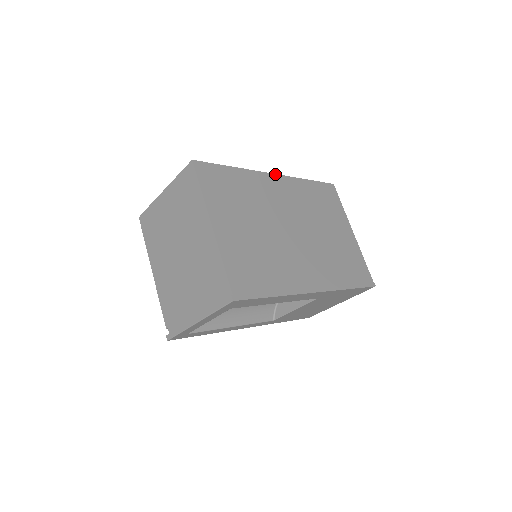
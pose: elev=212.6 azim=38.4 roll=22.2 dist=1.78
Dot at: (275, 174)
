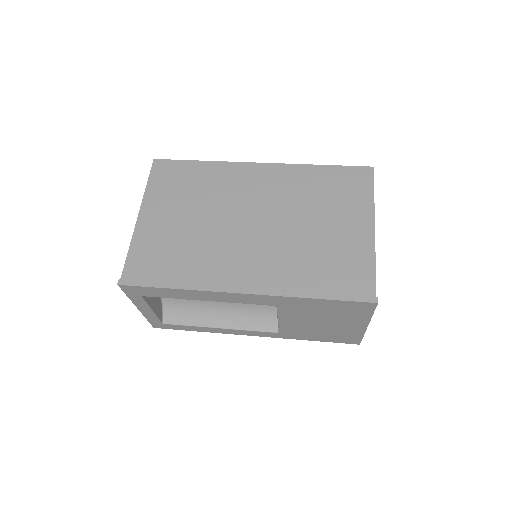
Dot at: (263, 163)
